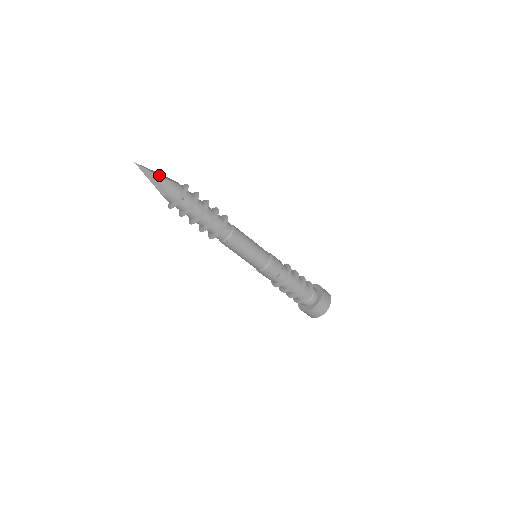
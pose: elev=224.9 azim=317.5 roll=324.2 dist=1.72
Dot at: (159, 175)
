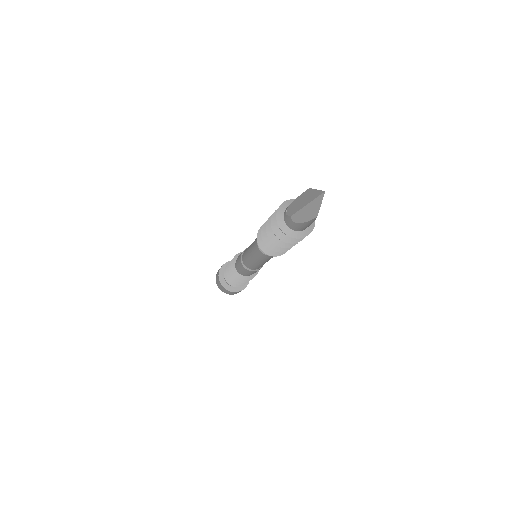
Dot at: occluded
